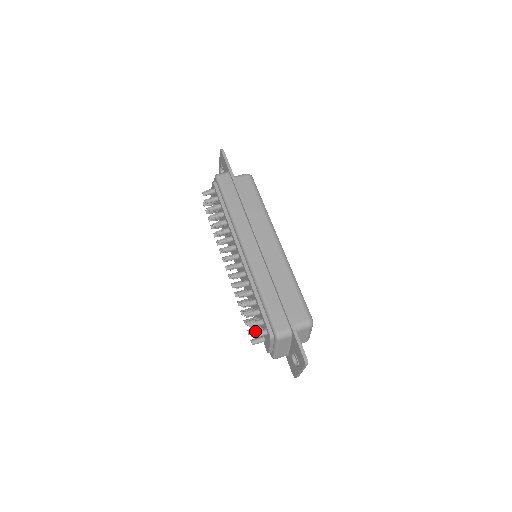
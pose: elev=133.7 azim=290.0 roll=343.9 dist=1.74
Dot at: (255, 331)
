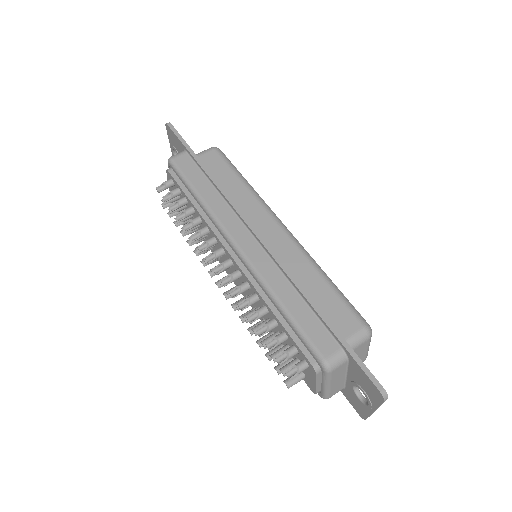
Dot at: (287, 367)
